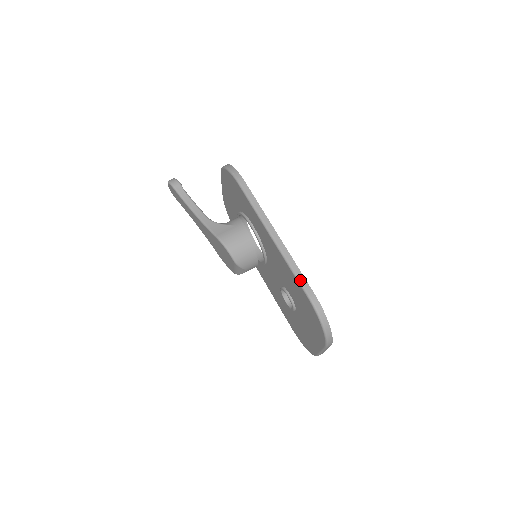
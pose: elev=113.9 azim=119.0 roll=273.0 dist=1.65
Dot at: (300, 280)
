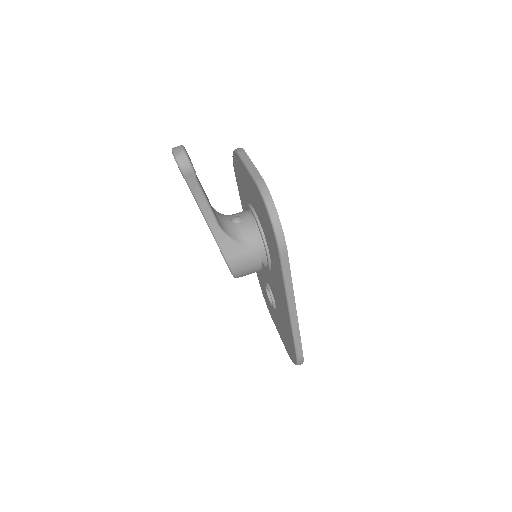
Dot at: (297, 347)
